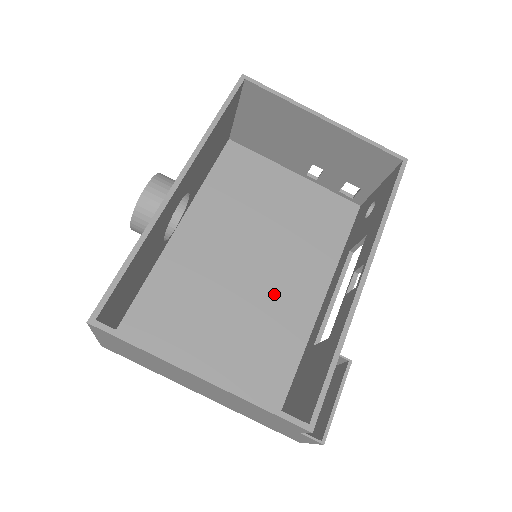
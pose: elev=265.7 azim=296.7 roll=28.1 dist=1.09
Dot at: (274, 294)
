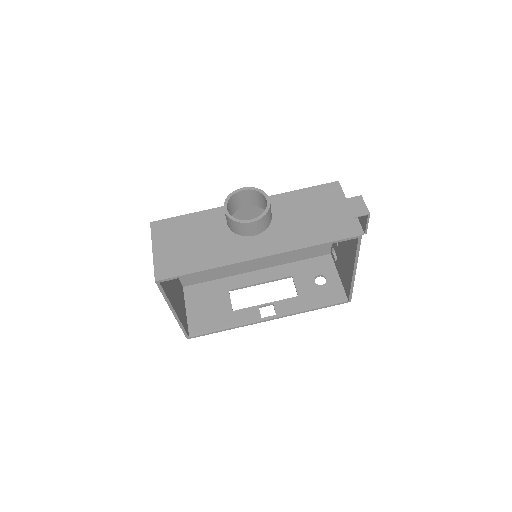
Dot at: occluded
